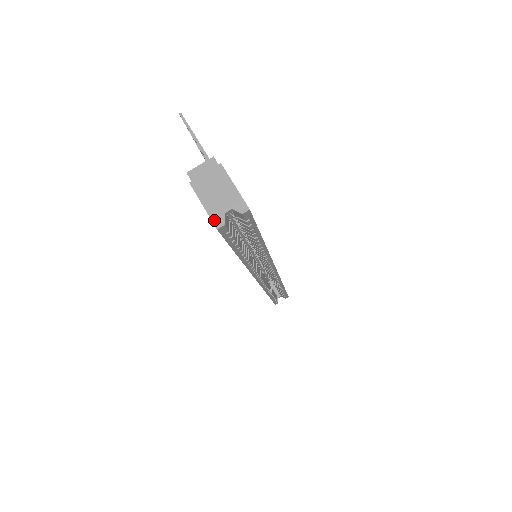
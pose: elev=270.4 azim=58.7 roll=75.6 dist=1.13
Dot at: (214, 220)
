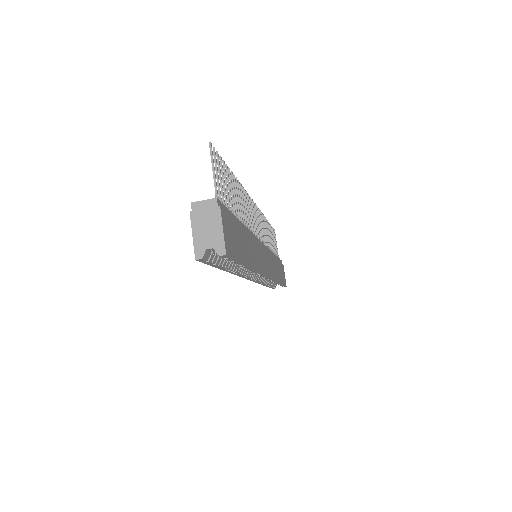
Dot at: (196, 251)
